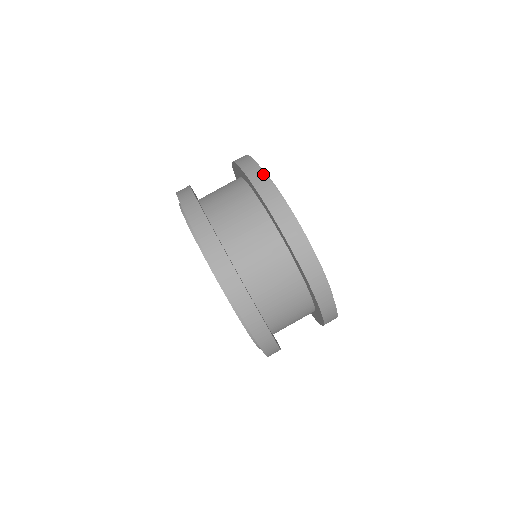
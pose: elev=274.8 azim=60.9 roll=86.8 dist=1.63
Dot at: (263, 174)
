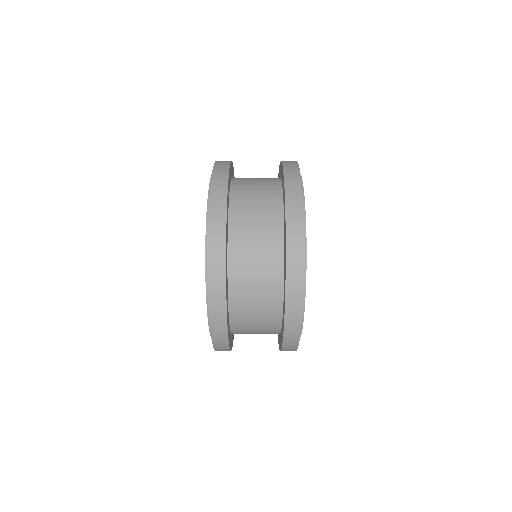
Dot at: (301, 210)
